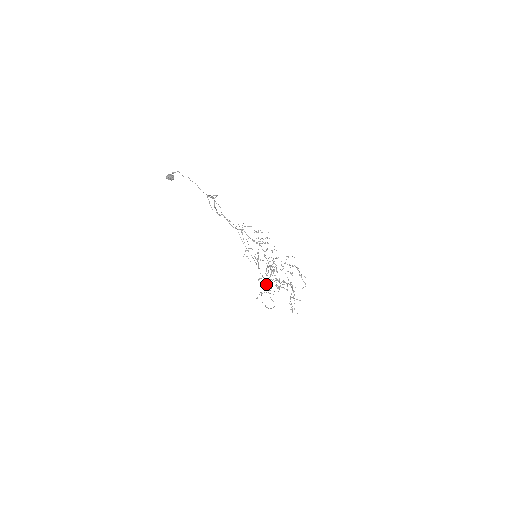
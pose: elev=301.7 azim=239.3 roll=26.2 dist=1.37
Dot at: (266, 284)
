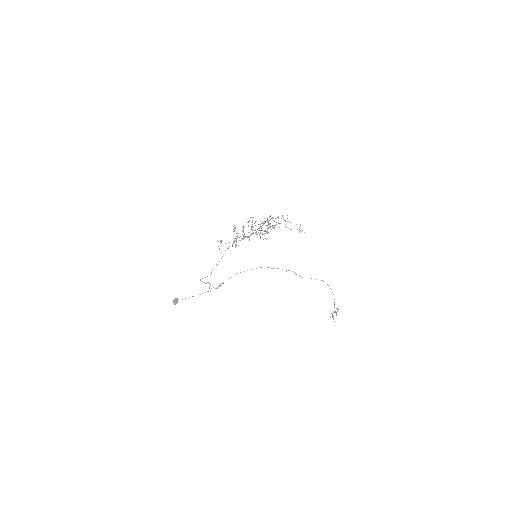
Dot at: occluded
